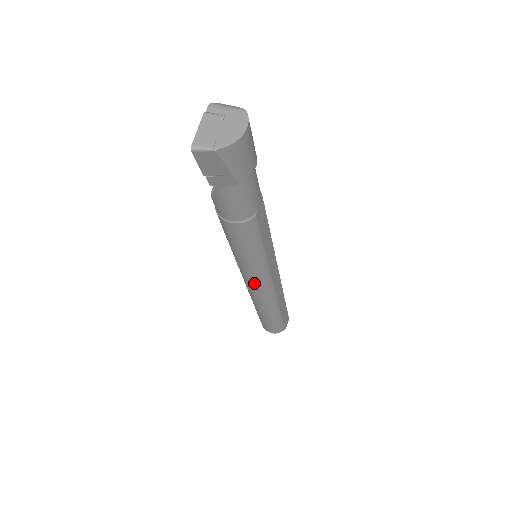
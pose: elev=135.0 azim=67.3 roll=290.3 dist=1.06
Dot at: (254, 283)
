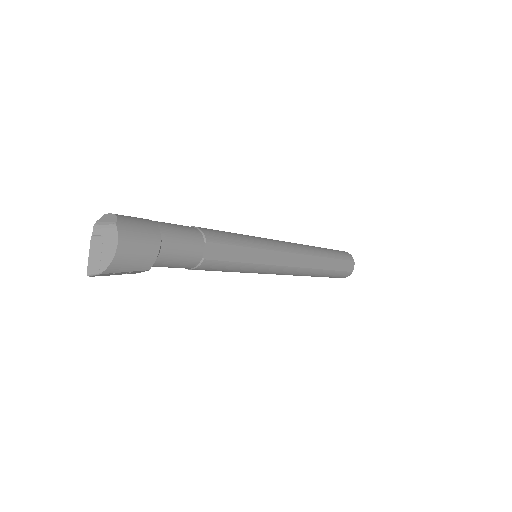
Dot at: occluded
